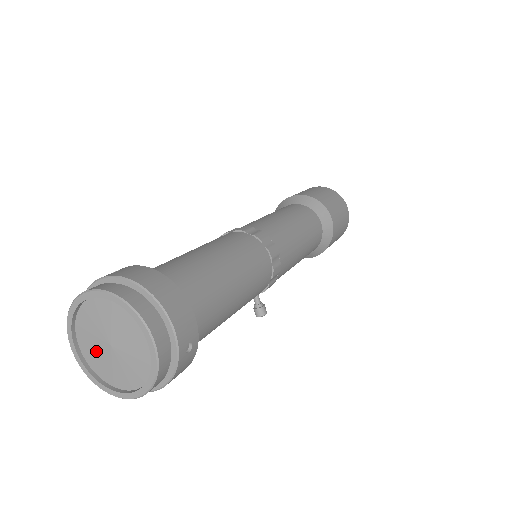
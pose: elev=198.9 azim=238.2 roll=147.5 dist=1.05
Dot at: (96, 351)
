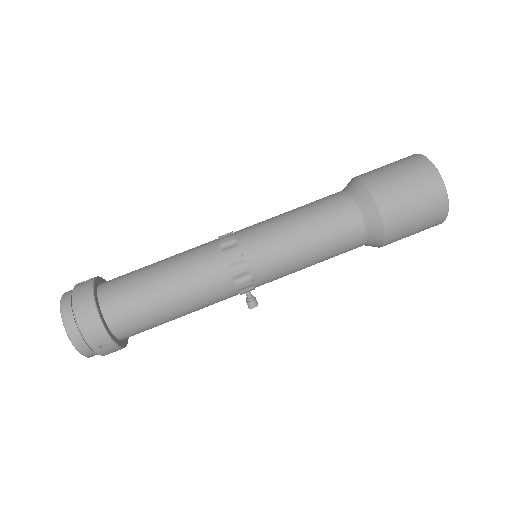
Dot at: occluded
